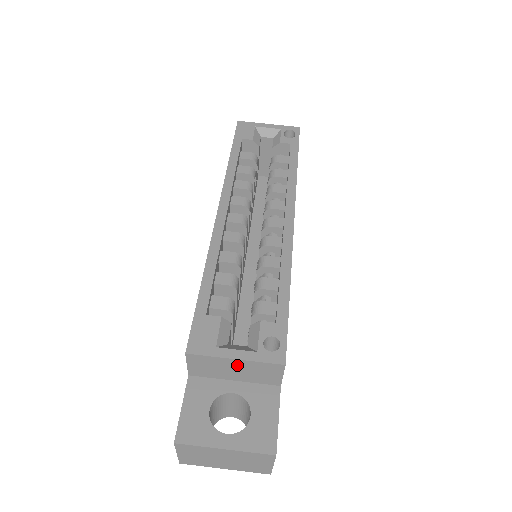
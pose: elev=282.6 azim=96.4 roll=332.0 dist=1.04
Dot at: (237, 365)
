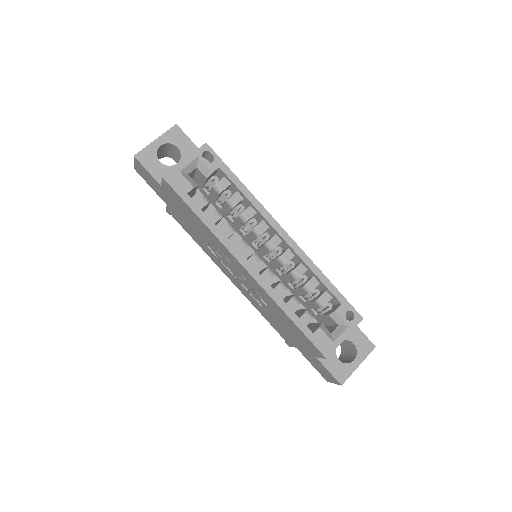
Dot at: occluded
